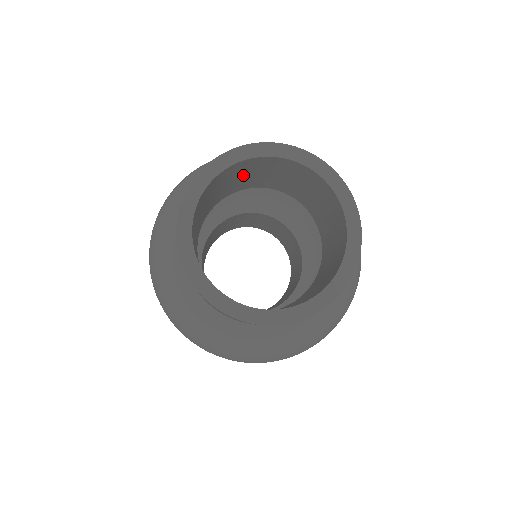
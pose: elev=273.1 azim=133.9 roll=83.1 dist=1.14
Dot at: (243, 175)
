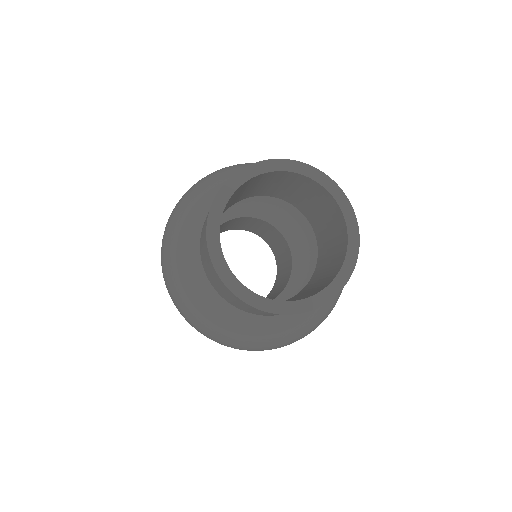
Dot at: (273, 183)
